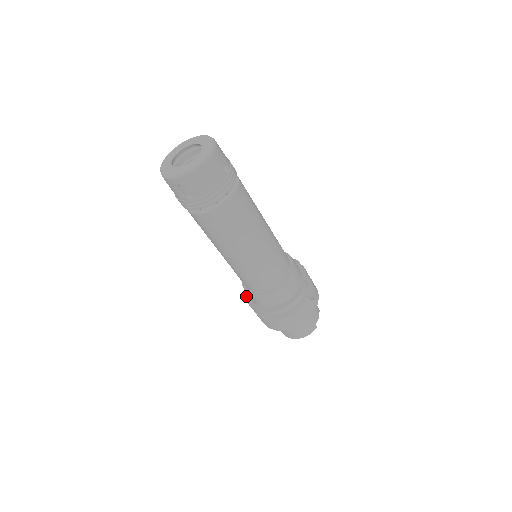
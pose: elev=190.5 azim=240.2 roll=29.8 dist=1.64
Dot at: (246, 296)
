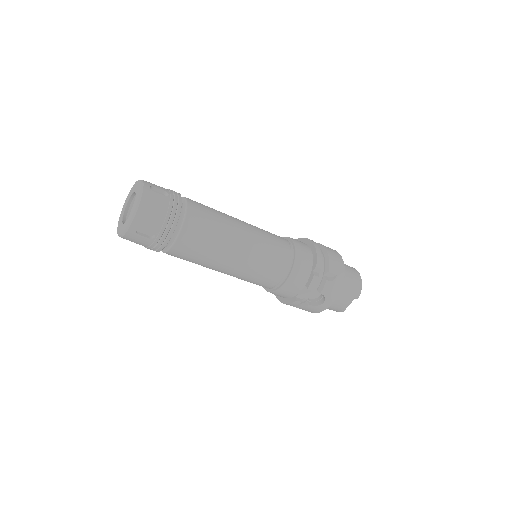
Dot at: occluded
